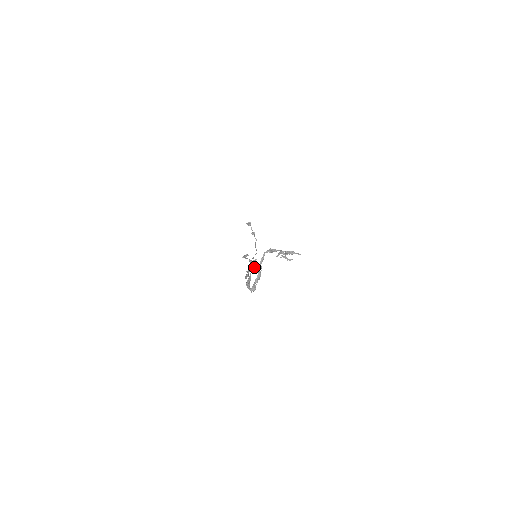
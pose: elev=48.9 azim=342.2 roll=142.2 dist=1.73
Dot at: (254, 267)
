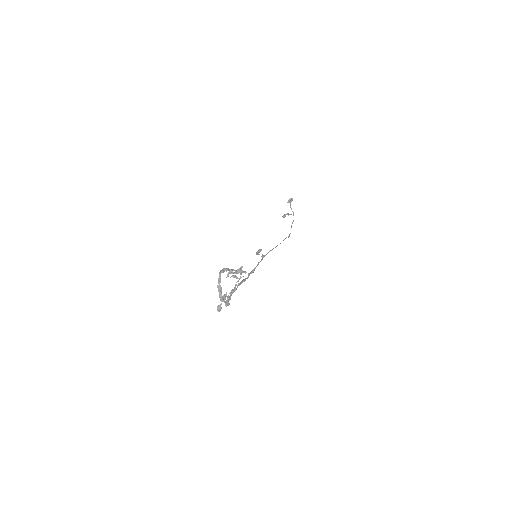
Dot at: occluded
